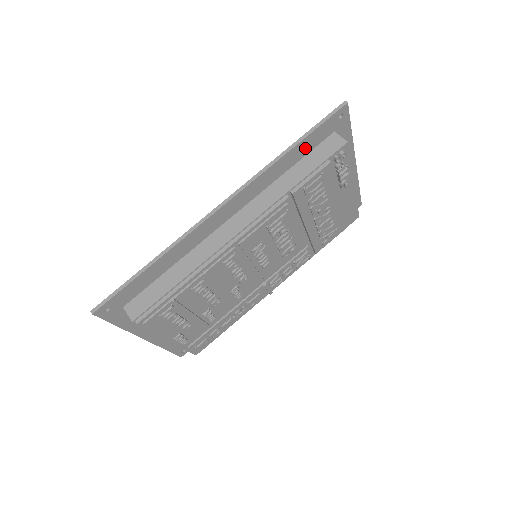
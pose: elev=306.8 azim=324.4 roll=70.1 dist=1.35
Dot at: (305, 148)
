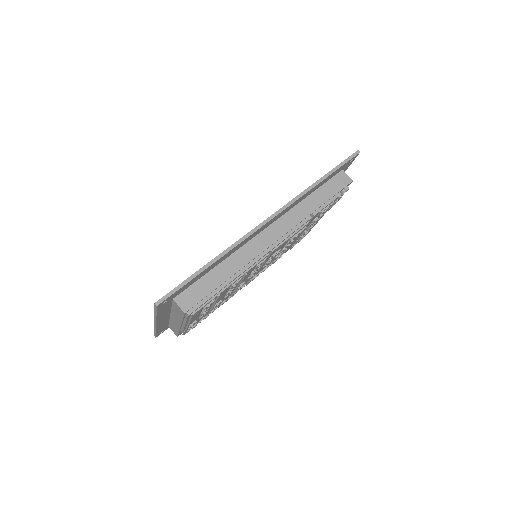
Dot at: (326, 180)
